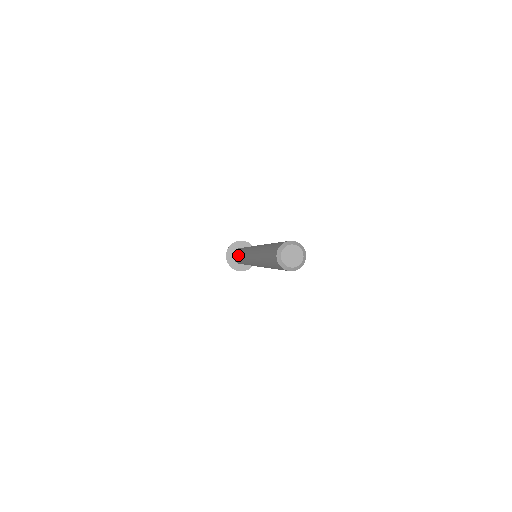
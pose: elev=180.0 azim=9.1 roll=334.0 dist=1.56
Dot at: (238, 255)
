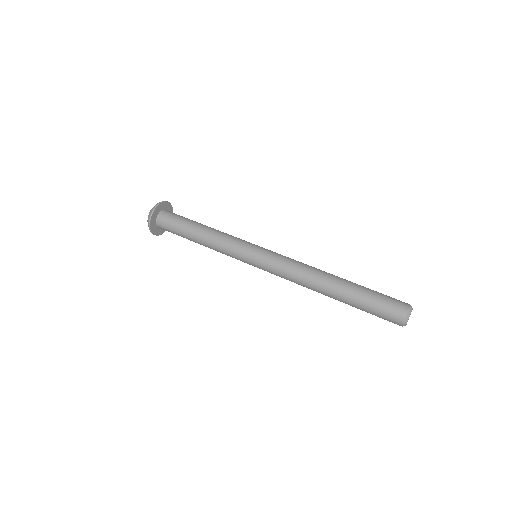
Dot at: (197, 240)
